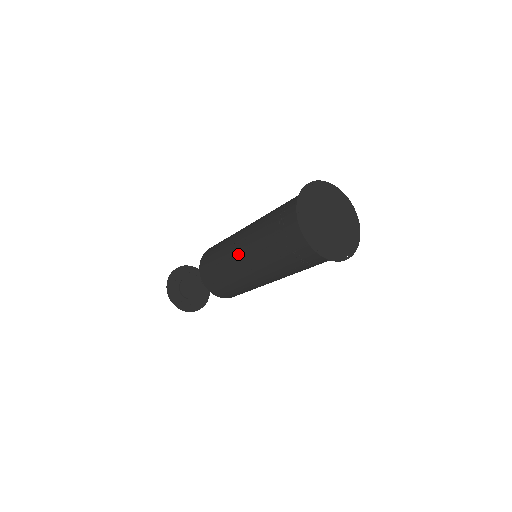
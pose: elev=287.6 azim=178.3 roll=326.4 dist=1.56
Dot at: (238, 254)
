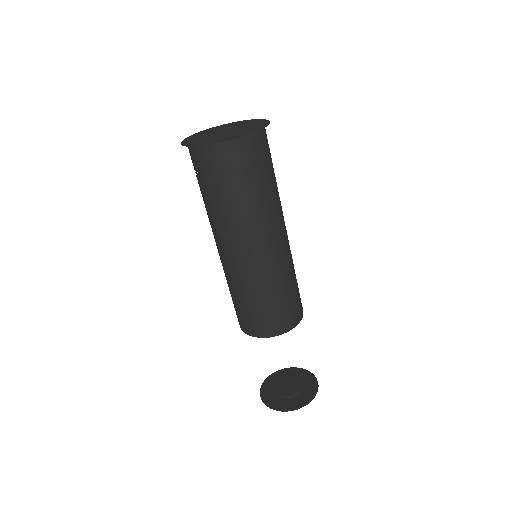
Dot at: (231, 259)
